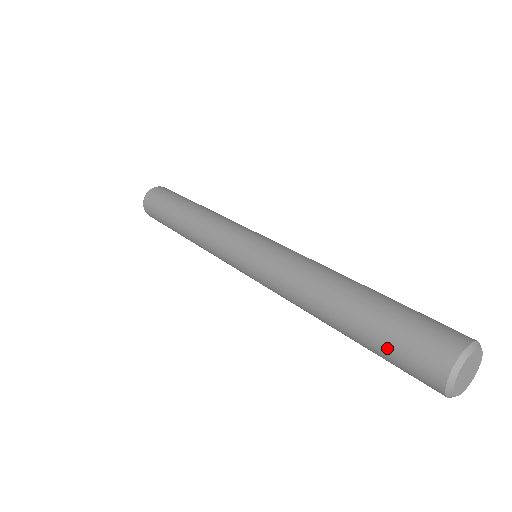
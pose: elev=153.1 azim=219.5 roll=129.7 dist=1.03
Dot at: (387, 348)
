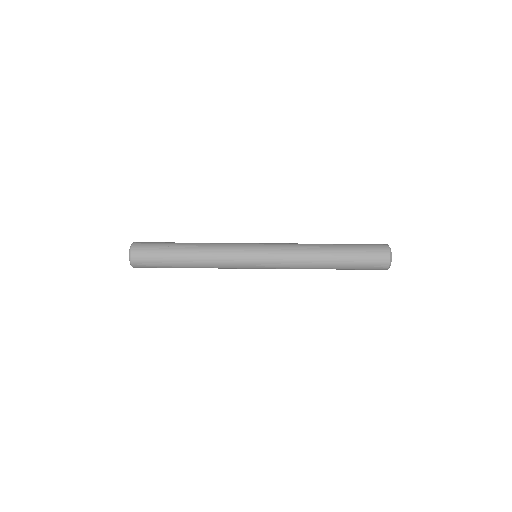
Dot at: (362, 260)
